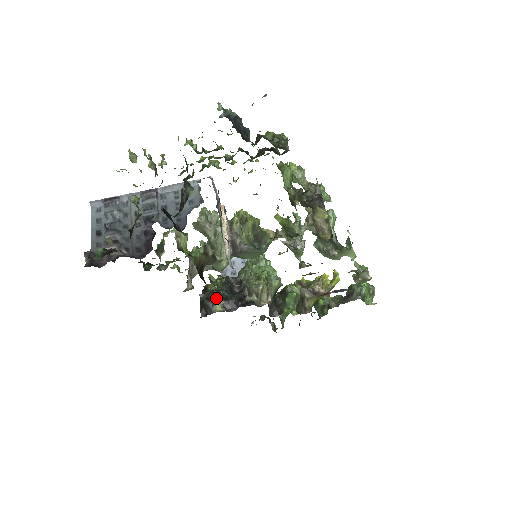
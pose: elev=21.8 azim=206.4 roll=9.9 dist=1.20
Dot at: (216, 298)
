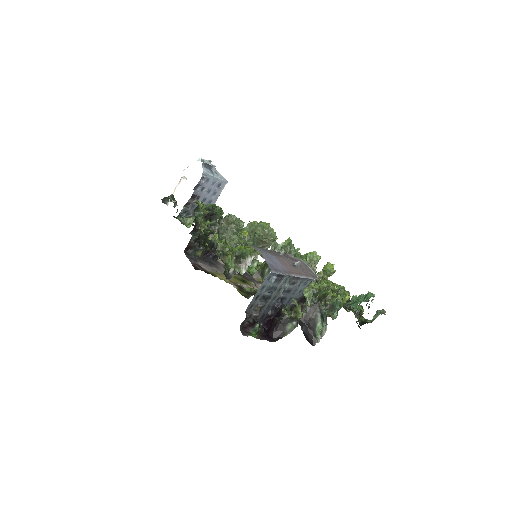
Dot at: (203, 245)
